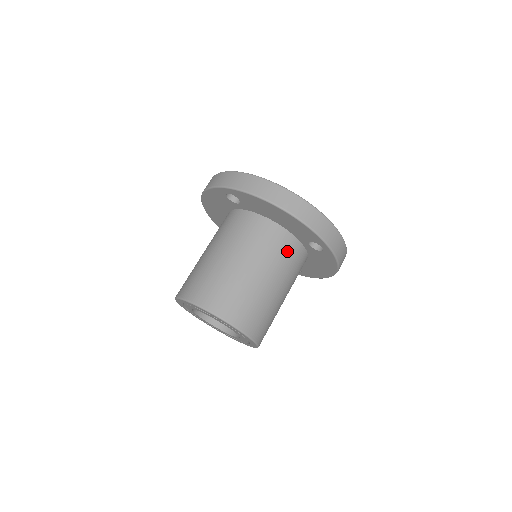
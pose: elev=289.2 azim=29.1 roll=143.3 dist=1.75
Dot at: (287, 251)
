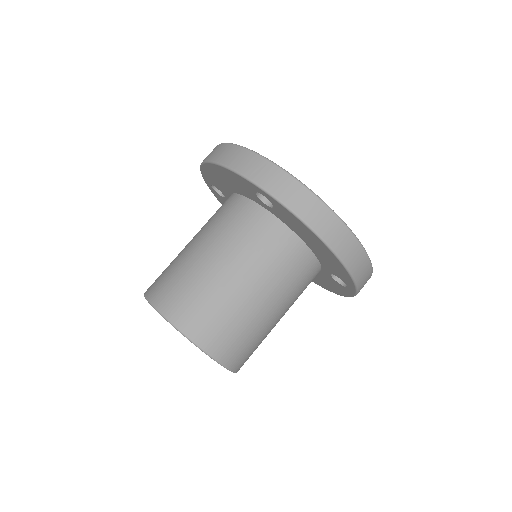
Dot at: (305, 279)
